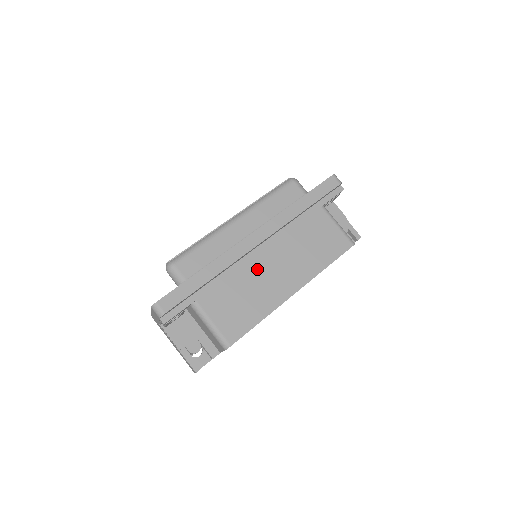
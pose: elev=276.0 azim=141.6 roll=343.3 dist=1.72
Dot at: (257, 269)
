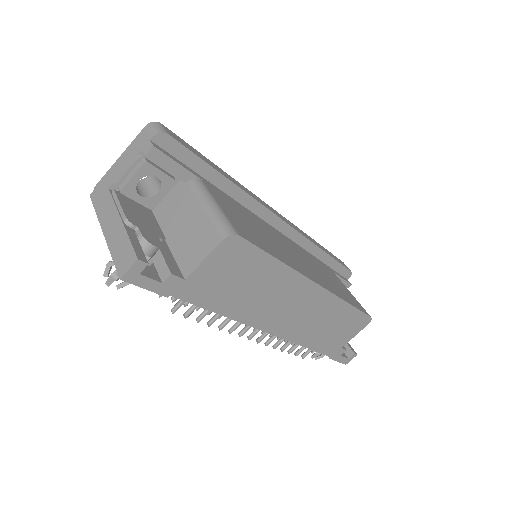
Dot at: (274, 235)
